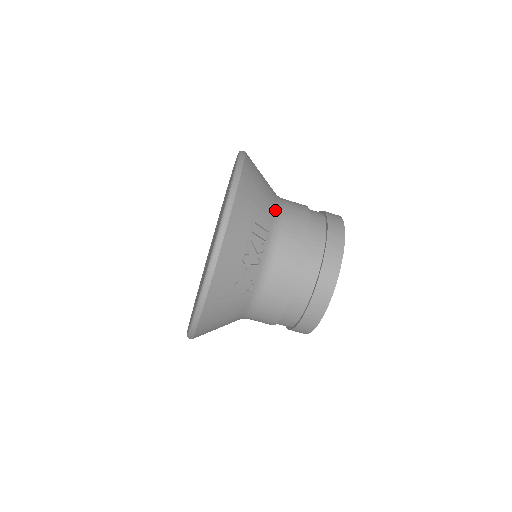
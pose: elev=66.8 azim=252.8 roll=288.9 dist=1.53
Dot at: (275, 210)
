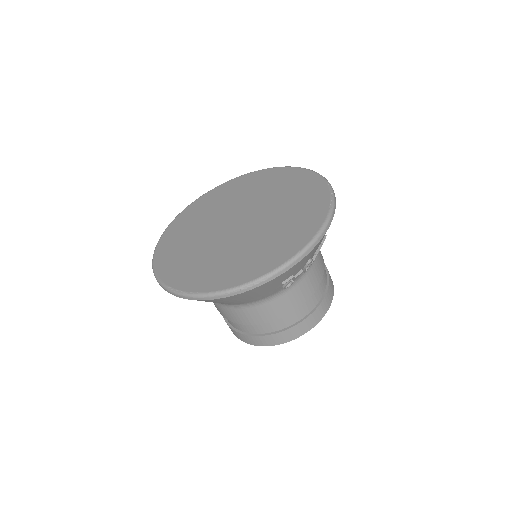
Dot at: occluded
